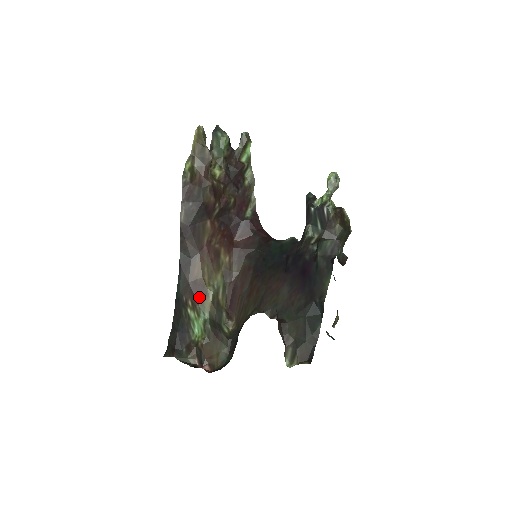
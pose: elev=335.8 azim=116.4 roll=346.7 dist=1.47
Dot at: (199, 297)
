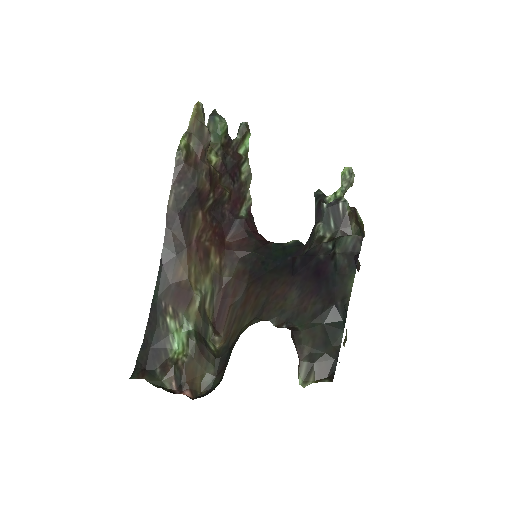
Dot at: (183, 302)
